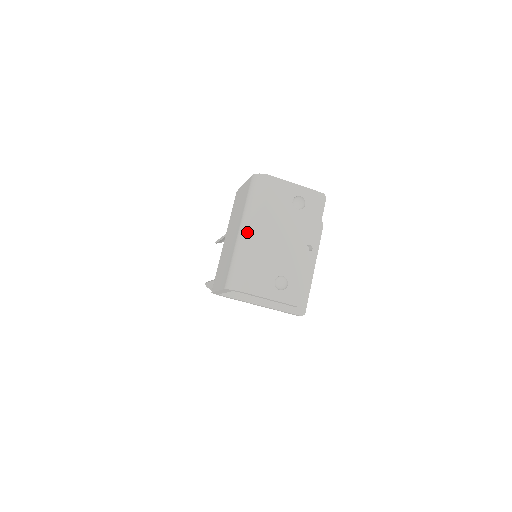
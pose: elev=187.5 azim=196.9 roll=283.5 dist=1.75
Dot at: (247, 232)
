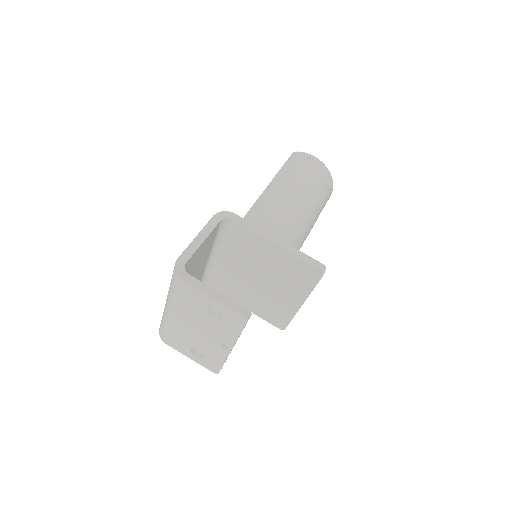
Dot at: (166, 309)
